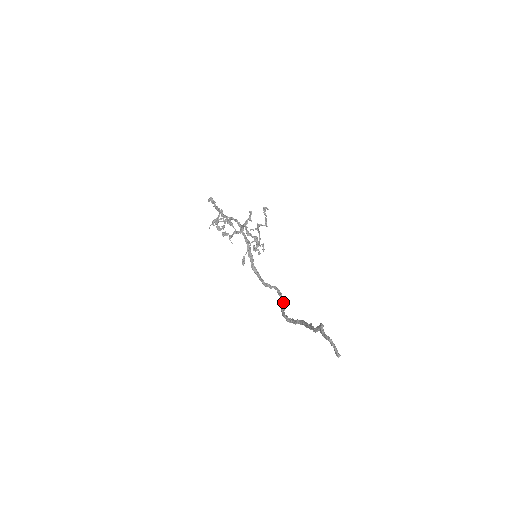
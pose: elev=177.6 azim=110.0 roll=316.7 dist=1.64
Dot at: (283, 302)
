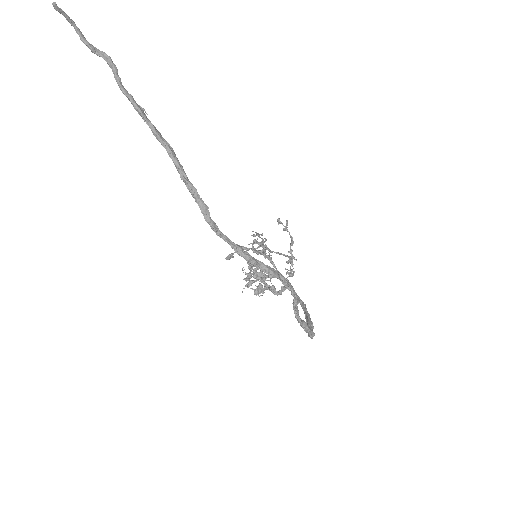
Dot at: (264, 265)
